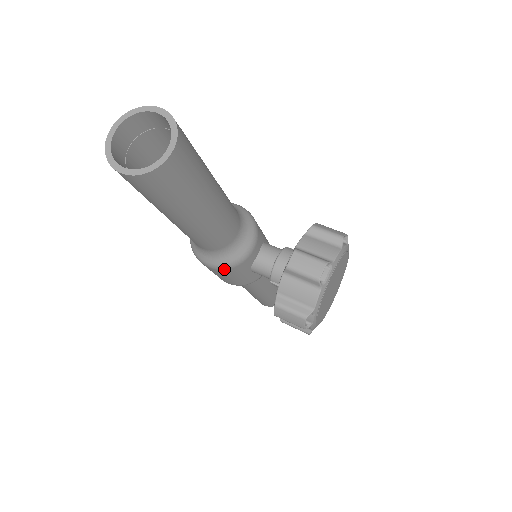
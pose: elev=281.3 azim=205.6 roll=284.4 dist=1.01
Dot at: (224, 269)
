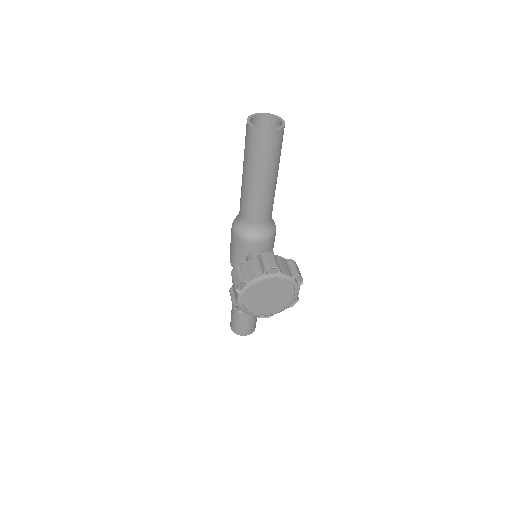
Dot at: (237, 236)
